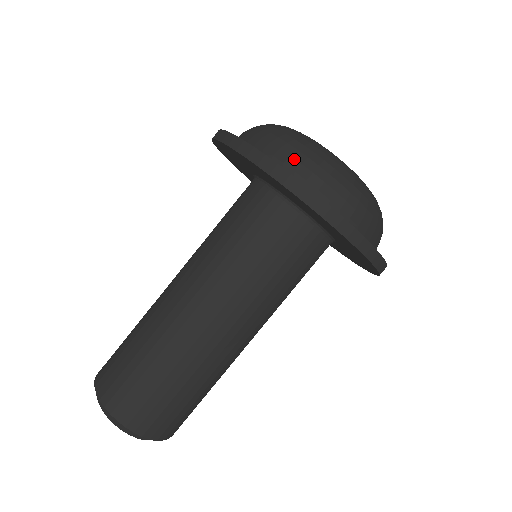
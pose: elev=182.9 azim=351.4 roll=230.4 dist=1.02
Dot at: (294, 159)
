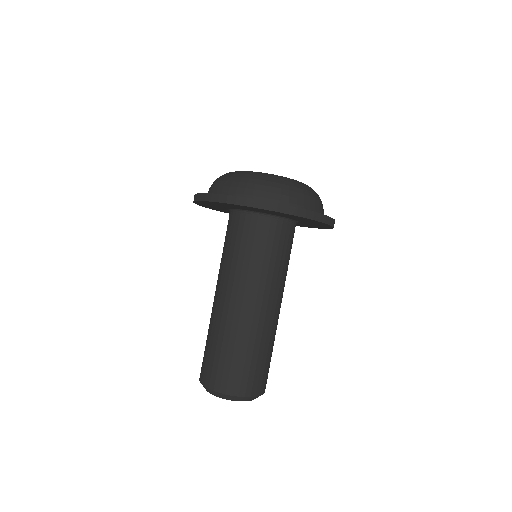
Dot at: (300, 199)
